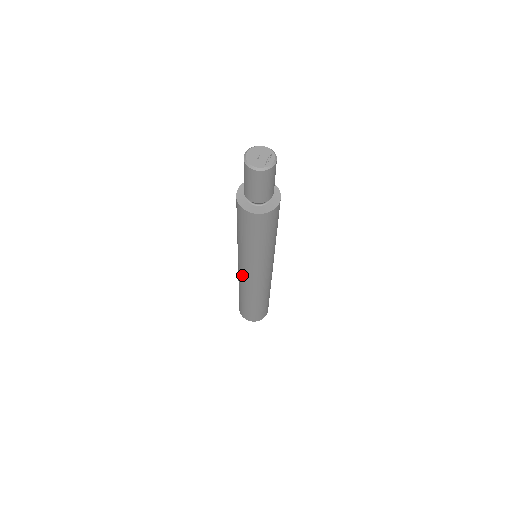
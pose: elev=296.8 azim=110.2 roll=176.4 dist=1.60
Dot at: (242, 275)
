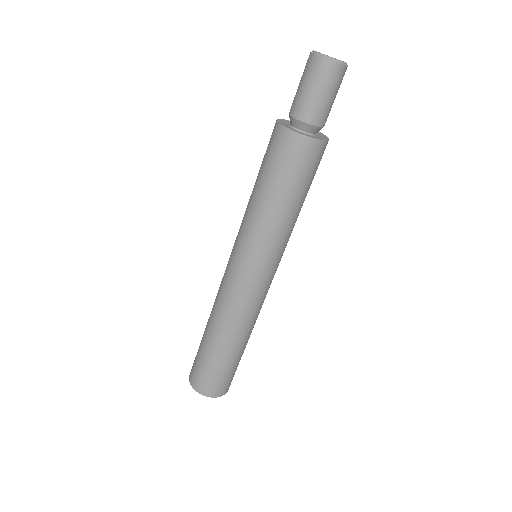
Dot at: (228, 277)
